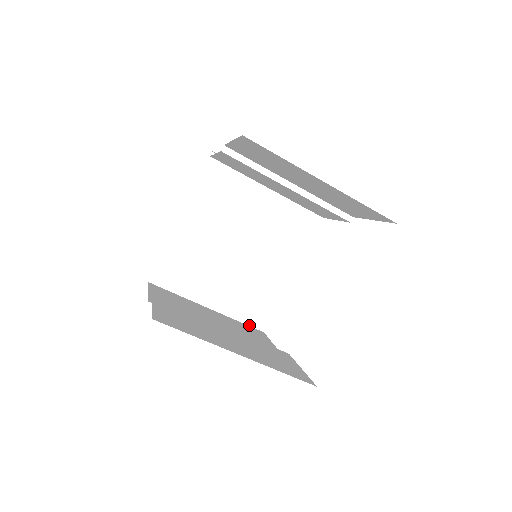
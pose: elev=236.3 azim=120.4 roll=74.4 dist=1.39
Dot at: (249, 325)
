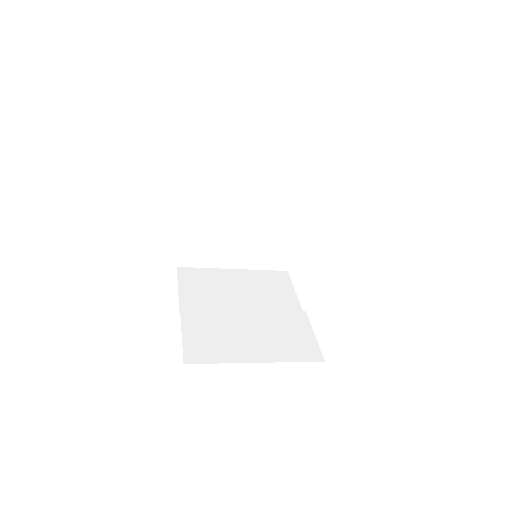
Dot at: (273, 270)
